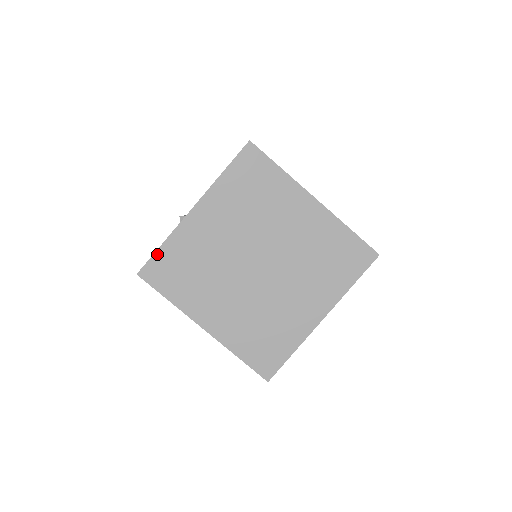
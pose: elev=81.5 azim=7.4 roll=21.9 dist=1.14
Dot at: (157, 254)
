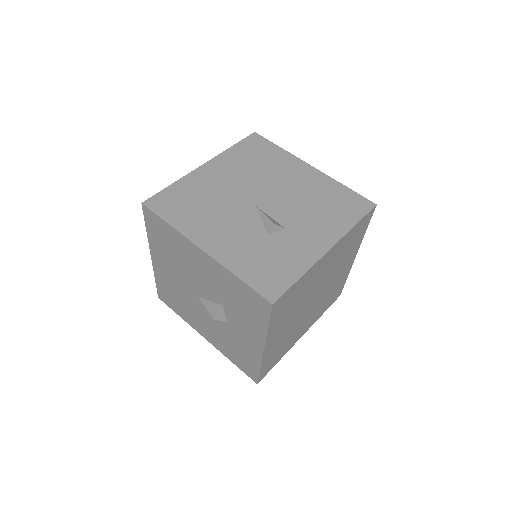
Dot at: (293, 286)
